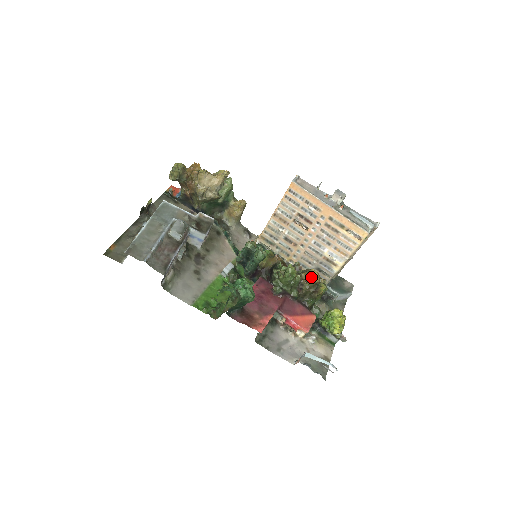
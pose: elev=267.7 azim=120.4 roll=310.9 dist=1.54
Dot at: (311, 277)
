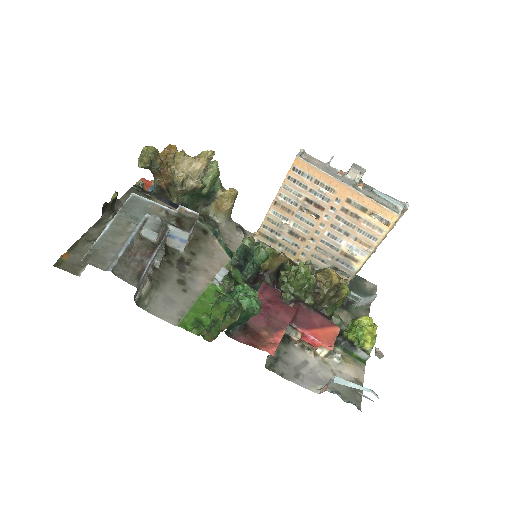
Dot at: (329, 277)
